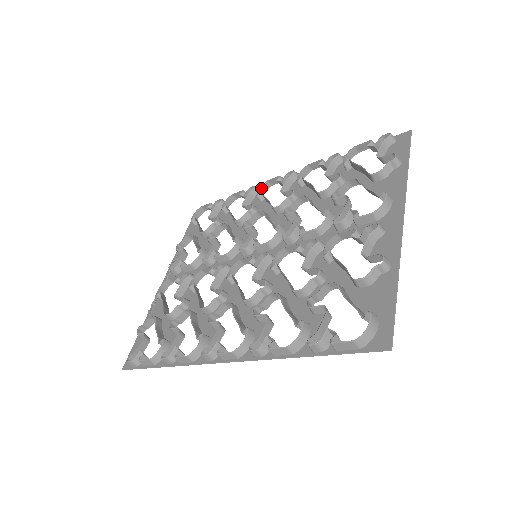
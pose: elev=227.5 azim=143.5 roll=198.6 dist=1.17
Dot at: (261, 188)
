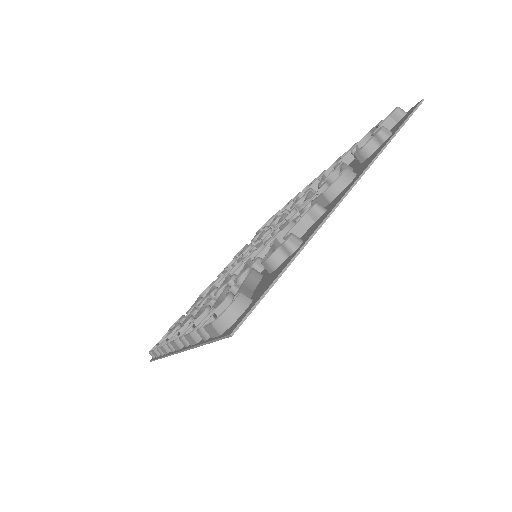
Dot at: (302, 193)
